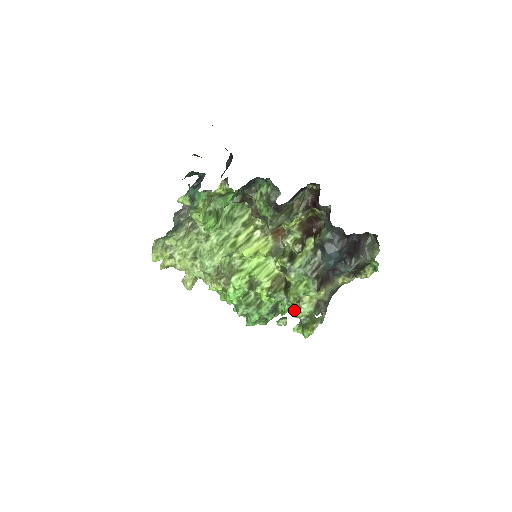
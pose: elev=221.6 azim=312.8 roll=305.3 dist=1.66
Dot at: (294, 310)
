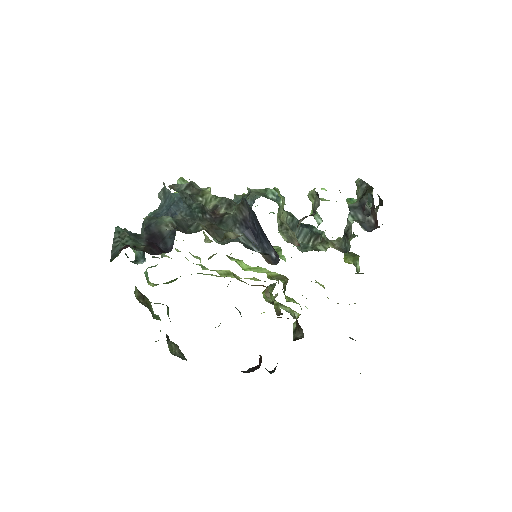
Dot at: occluded
